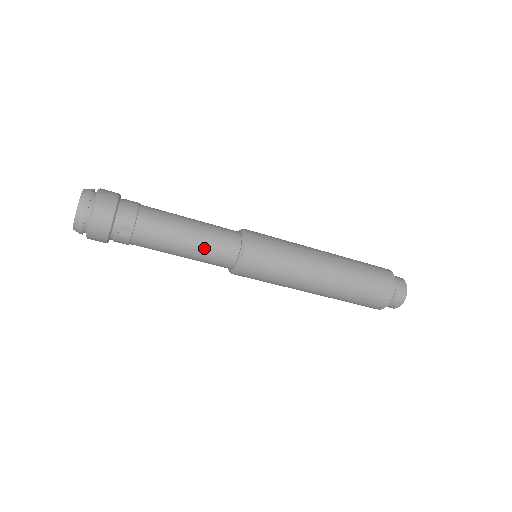
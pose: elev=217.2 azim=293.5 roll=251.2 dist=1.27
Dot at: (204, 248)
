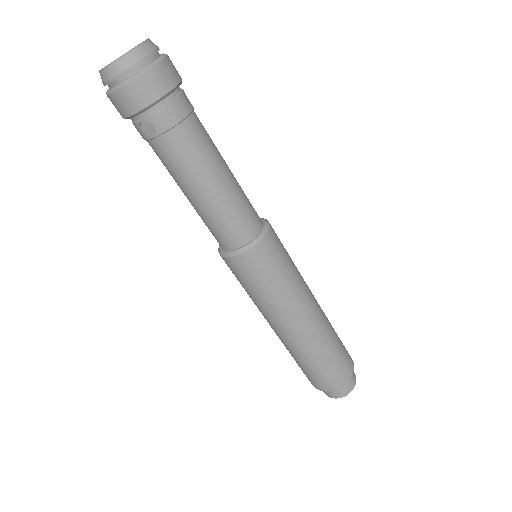
Dot at: (211, 214)
